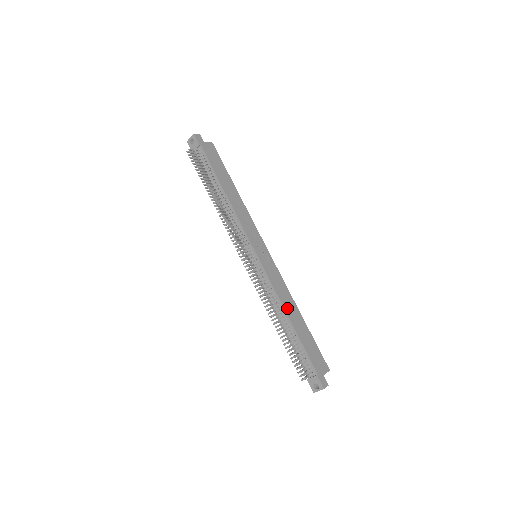
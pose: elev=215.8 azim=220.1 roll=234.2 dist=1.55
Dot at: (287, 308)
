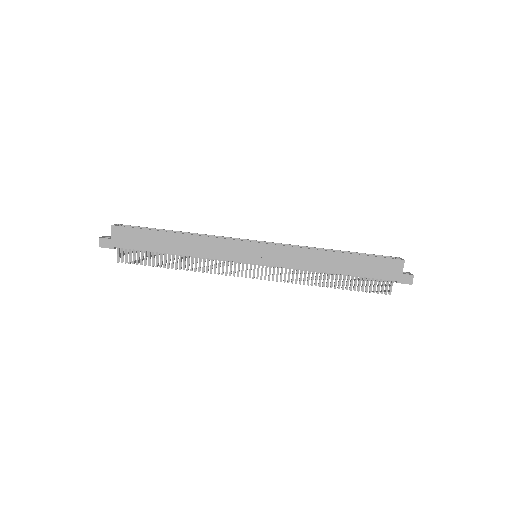
Dot at: (322, 267)
